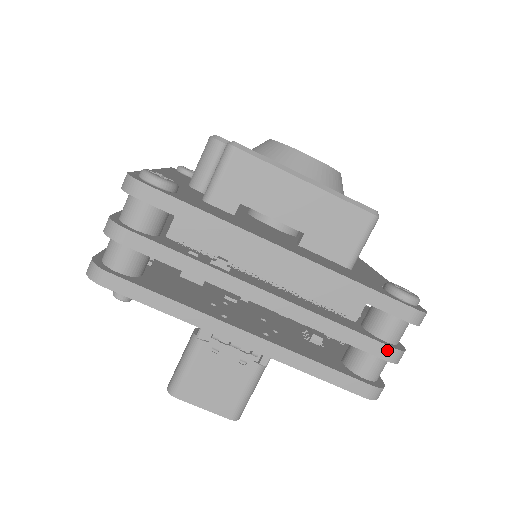
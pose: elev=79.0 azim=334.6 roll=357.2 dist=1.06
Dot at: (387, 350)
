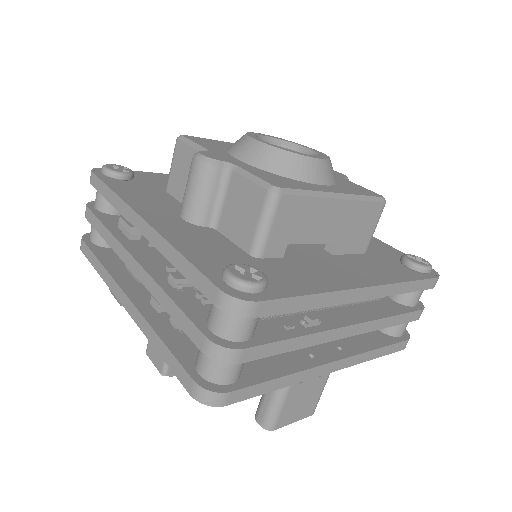
Dot at: (419, 313)
